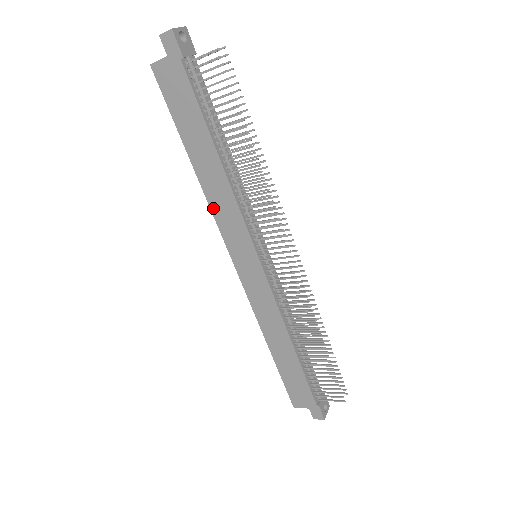
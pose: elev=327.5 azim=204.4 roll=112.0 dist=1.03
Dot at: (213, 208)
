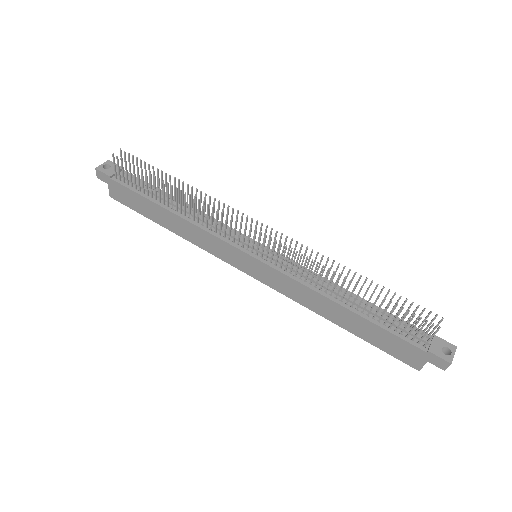
Dot at: (202, 247)
